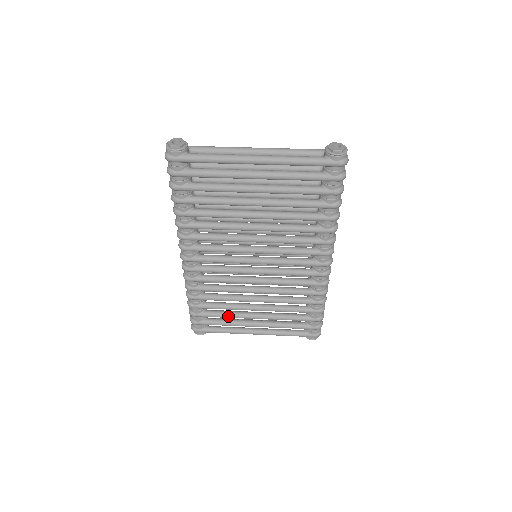
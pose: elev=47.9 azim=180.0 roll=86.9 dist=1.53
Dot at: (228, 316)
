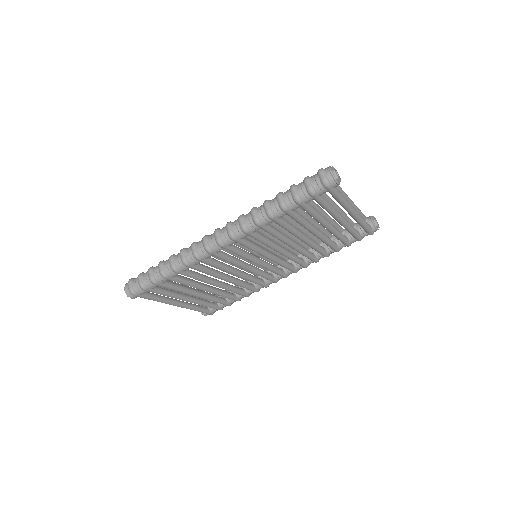
Dot at: (181, 290)
